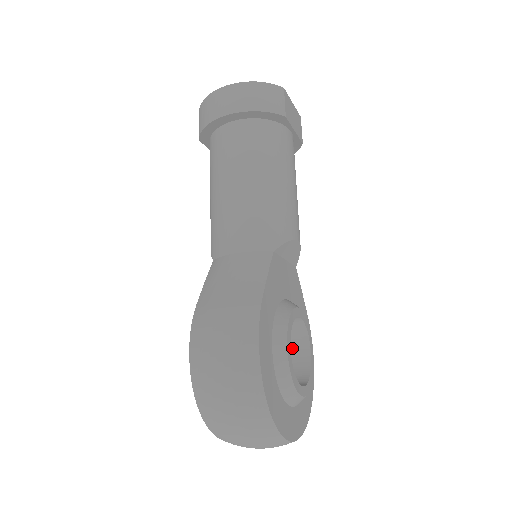
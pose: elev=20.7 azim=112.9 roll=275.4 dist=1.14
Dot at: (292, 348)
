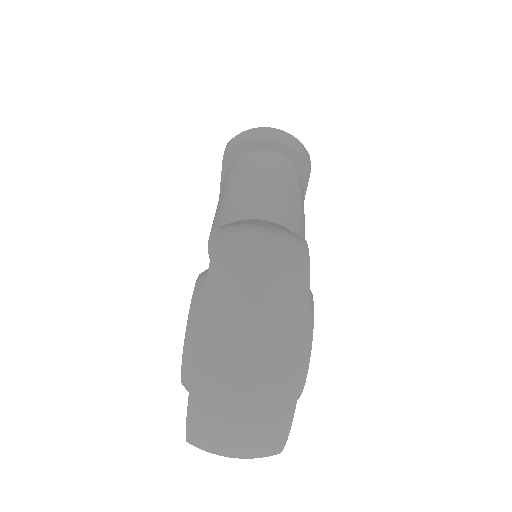
Dot at: occluded
